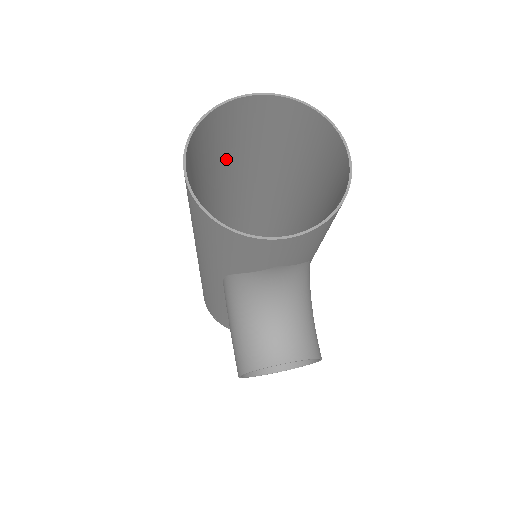
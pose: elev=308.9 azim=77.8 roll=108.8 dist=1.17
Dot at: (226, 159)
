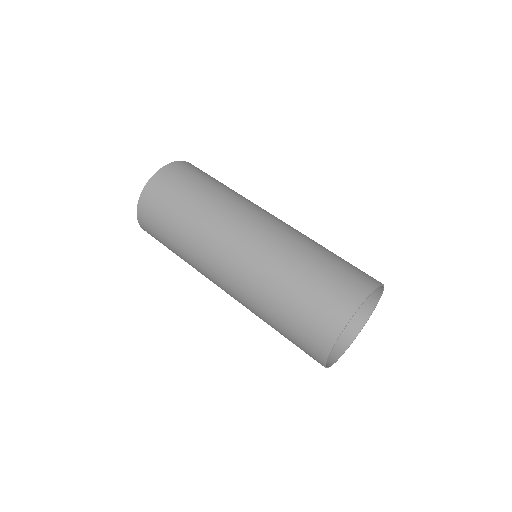
Dot at: (278, 307)
